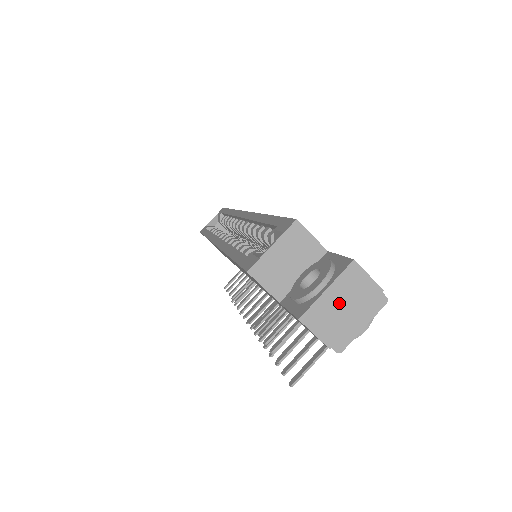
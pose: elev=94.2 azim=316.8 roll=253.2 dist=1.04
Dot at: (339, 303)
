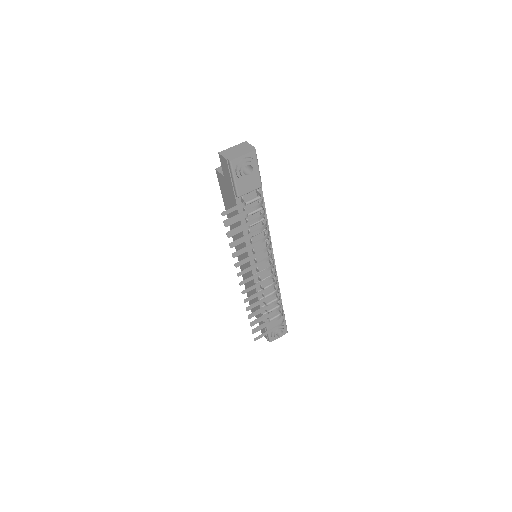
Dot at: (236, 150)
